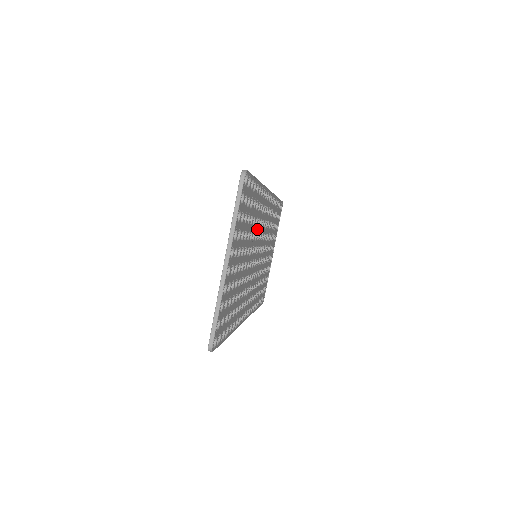
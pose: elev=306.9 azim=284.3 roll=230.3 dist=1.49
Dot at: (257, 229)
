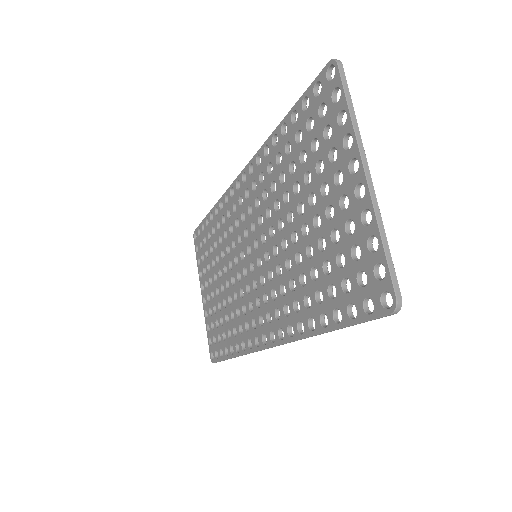
Dot at: (269, 205)
